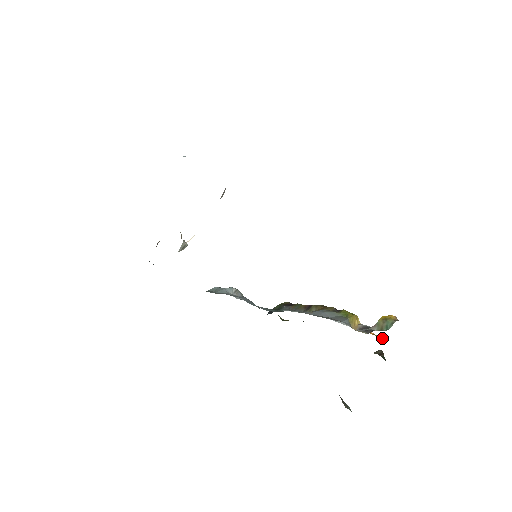
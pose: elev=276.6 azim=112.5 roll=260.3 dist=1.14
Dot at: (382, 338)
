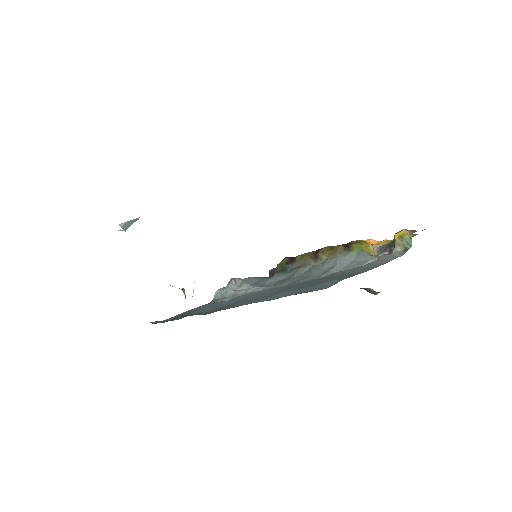
Dot at: occluded
